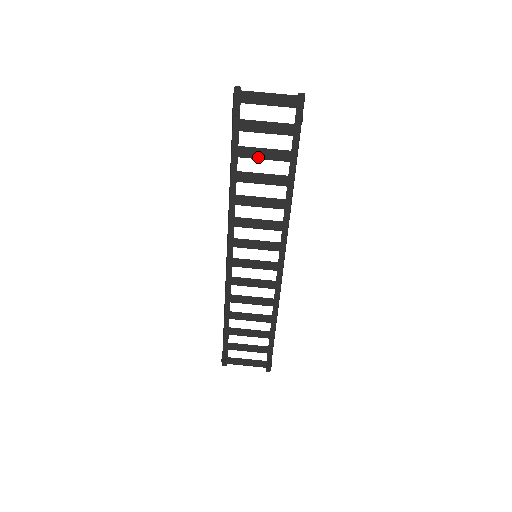
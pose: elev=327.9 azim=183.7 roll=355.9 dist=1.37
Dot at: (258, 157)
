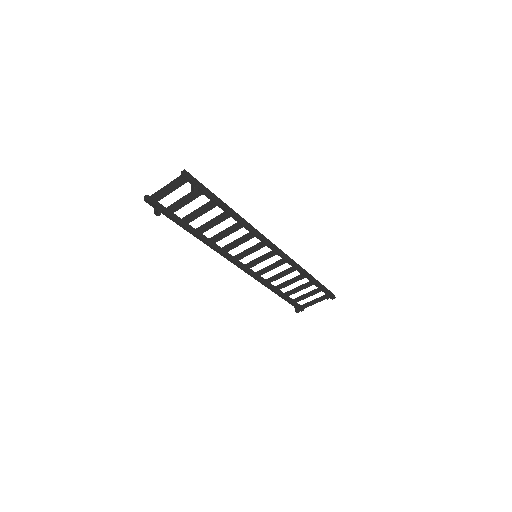
Dot at: (198, 216)
